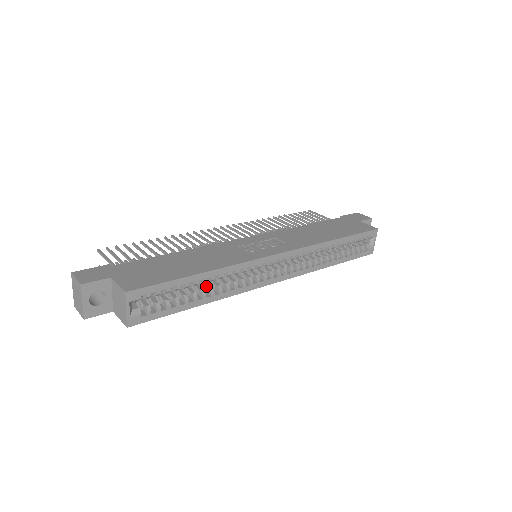
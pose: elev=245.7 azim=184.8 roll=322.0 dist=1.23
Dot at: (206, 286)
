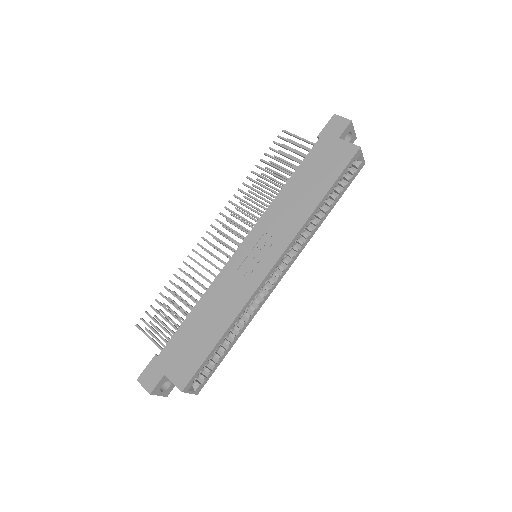
Dot at: occluded
